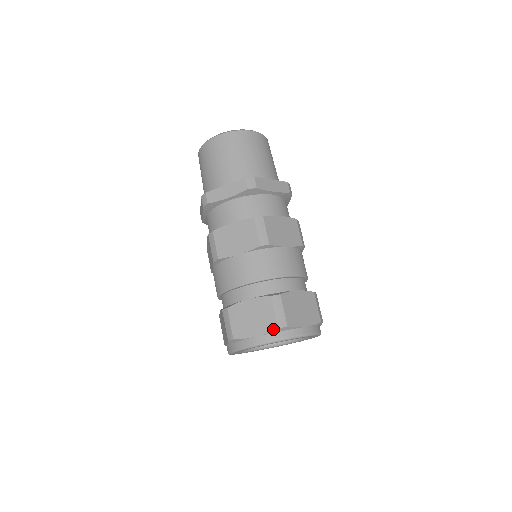
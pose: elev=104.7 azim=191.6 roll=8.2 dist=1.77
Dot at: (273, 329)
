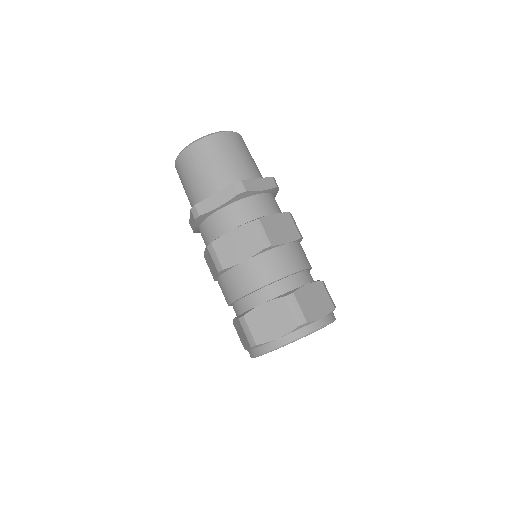
Dot at: (250, 347)
